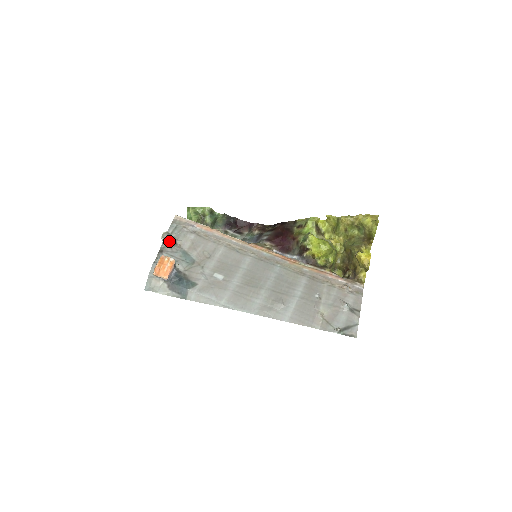
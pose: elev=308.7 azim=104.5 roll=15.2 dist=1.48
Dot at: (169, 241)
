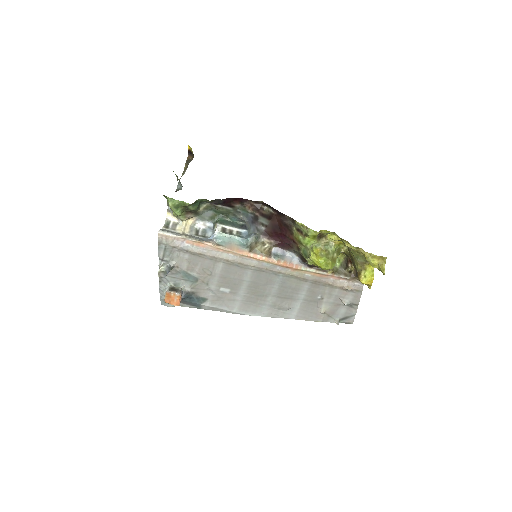
Dot at: occluded
